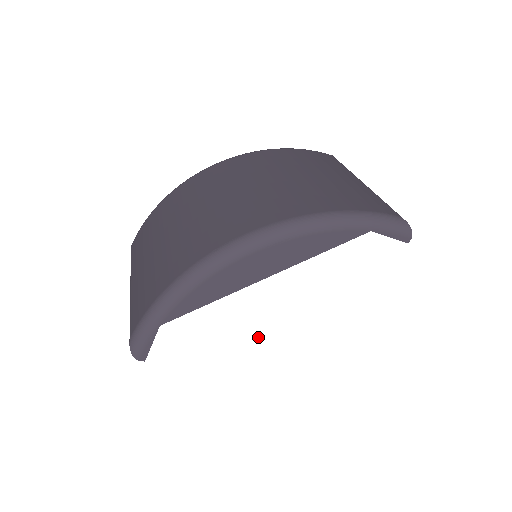
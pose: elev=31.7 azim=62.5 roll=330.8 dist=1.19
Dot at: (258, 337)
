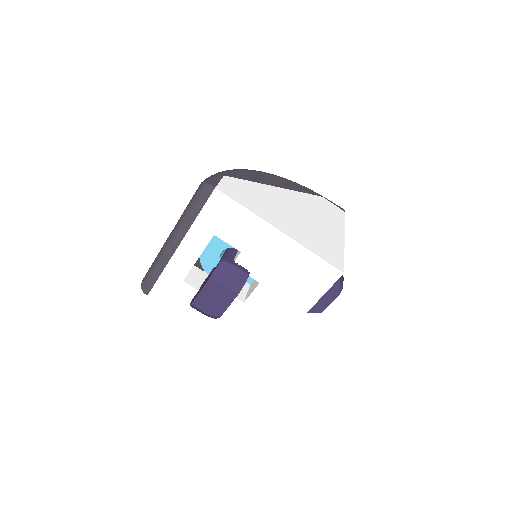
Dot at: (286, 214)
